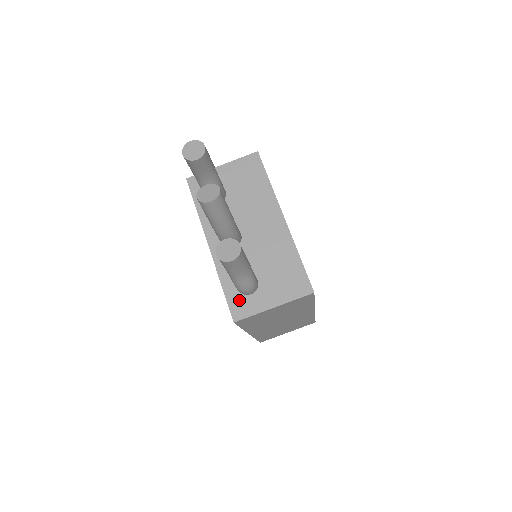
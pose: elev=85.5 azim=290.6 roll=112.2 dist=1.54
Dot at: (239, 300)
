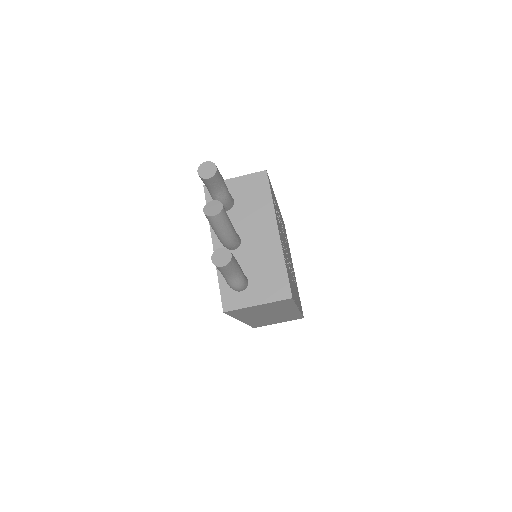
Dot at: (230, 295)
